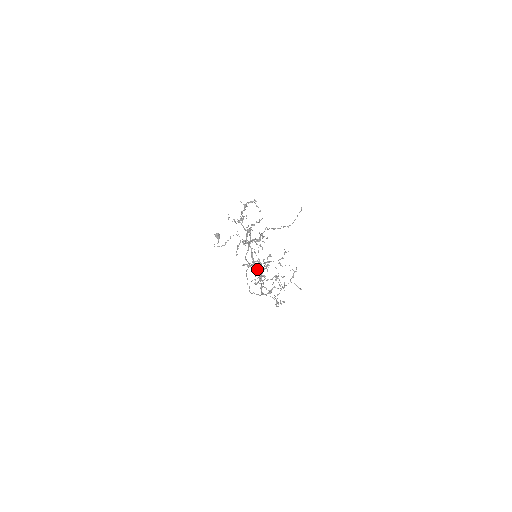
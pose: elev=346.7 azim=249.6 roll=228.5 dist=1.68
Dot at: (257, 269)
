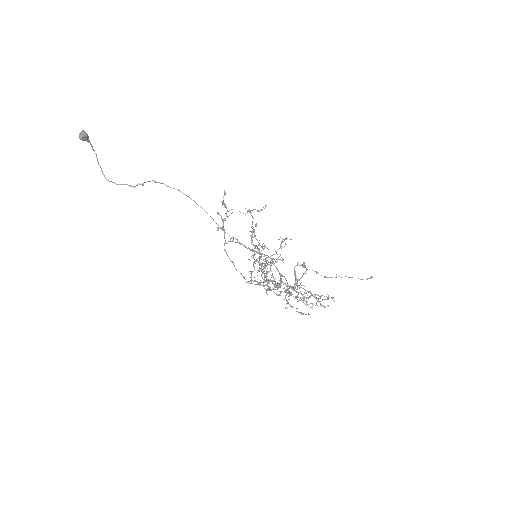
Dot at: occluded
